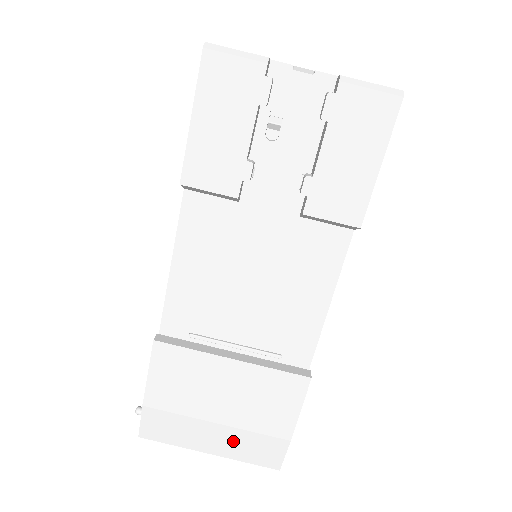
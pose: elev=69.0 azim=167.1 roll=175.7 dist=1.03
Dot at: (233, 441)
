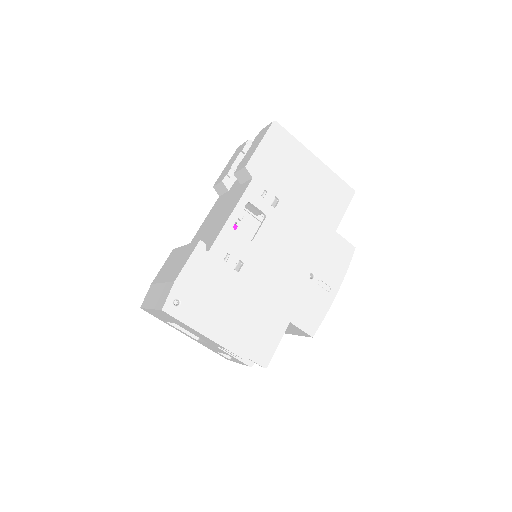
Dot at: (160, 294)
